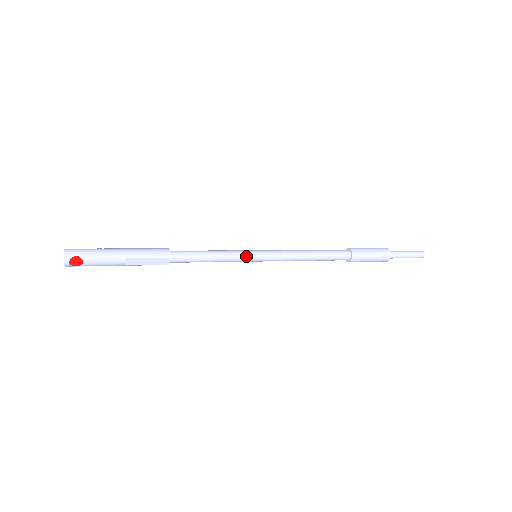
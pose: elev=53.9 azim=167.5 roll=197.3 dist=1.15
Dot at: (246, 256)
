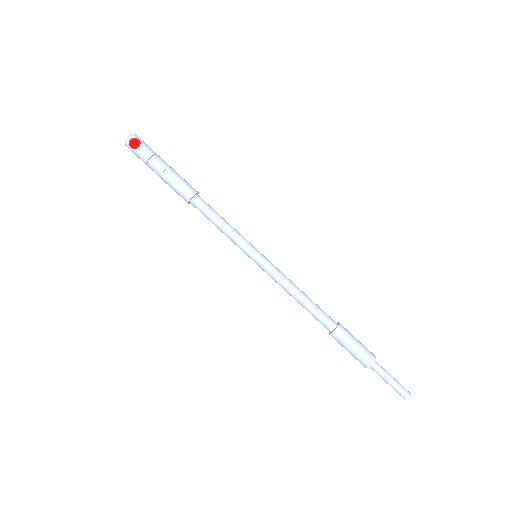
Dot at: (249, 245)
